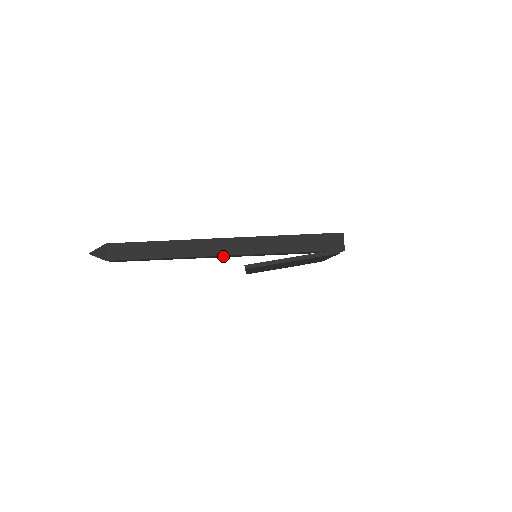
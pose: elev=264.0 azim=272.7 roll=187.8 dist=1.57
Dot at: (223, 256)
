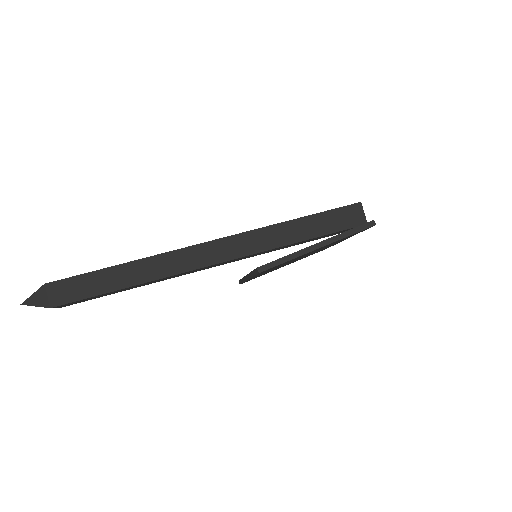
Dot at: (213, 265)
